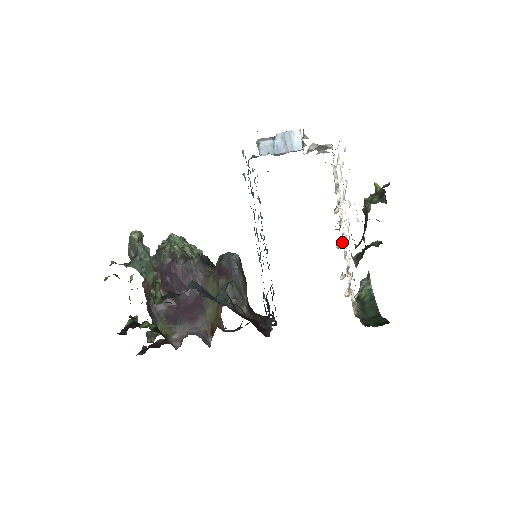
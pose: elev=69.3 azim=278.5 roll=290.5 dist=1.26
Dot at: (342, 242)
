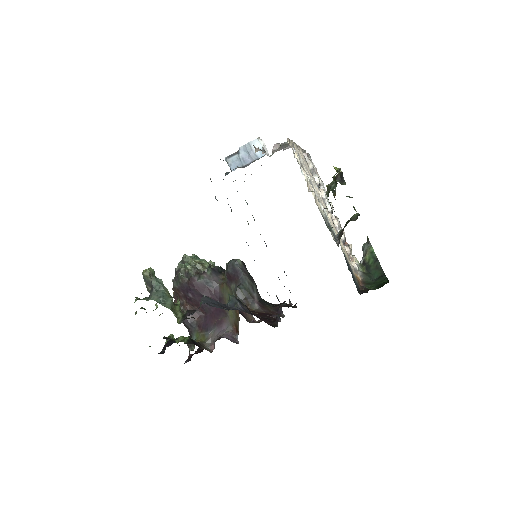
Dot at: (333, 218)
